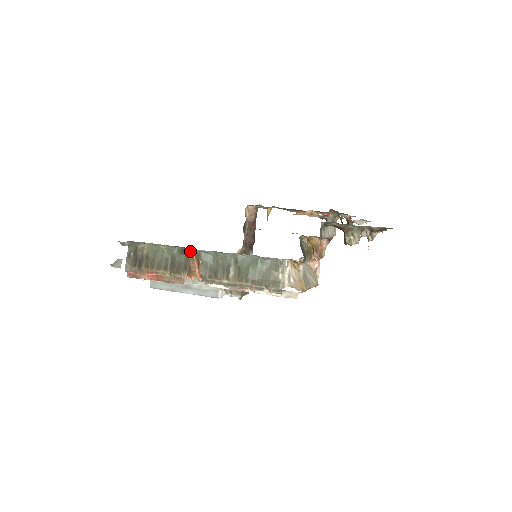
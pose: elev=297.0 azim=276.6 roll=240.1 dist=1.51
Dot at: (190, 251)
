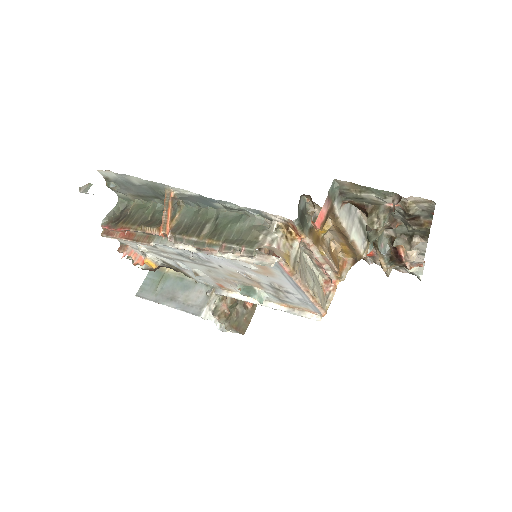
Dot at: (168, 192)
